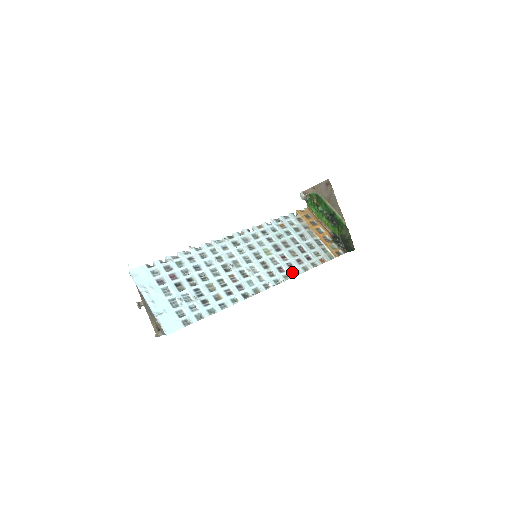
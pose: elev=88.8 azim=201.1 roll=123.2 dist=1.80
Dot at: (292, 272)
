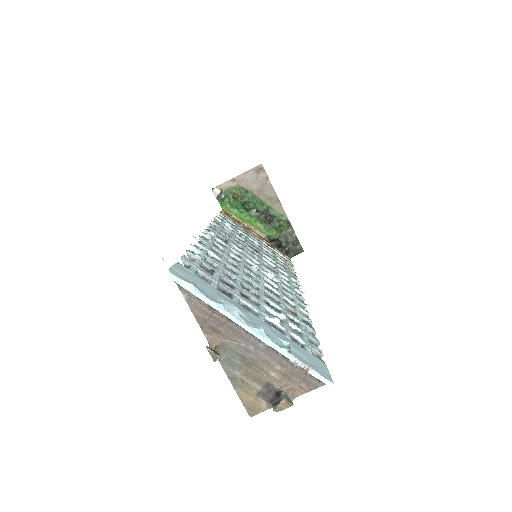
Dot at: (292, 277)
